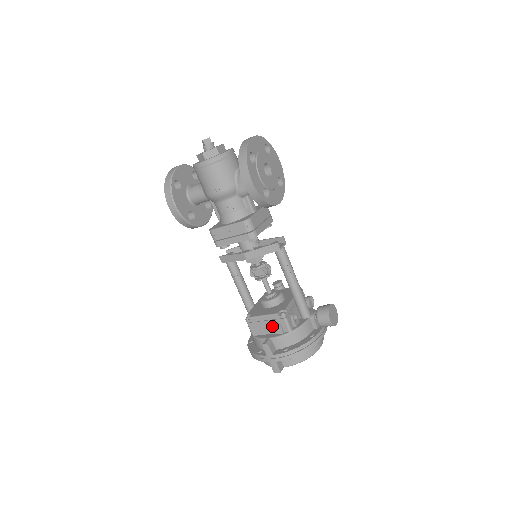
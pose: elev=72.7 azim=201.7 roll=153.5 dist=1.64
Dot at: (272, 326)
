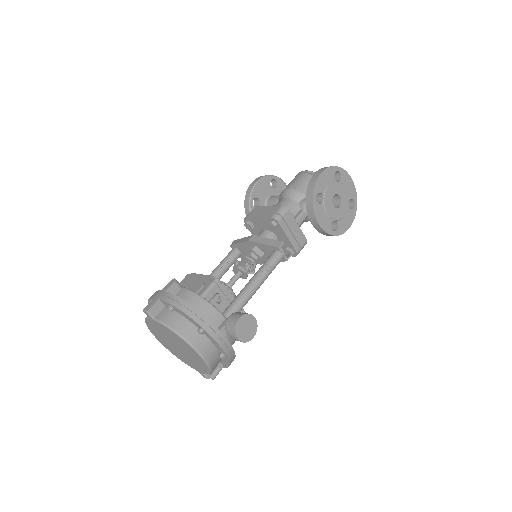
Dot at: (197, 283)
